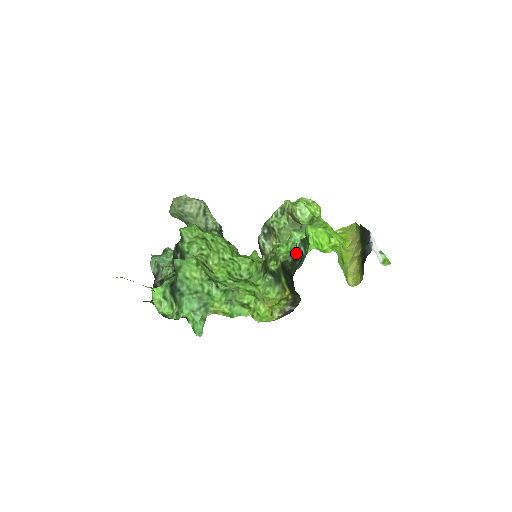
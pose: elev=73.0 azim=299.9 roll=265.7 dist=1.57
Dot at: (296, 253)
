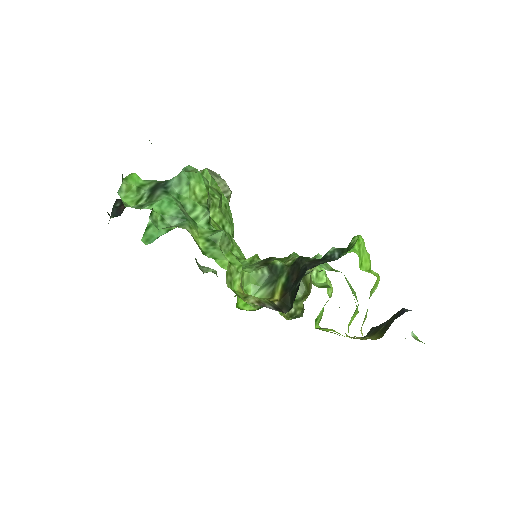
Dot at: (325, 255)
